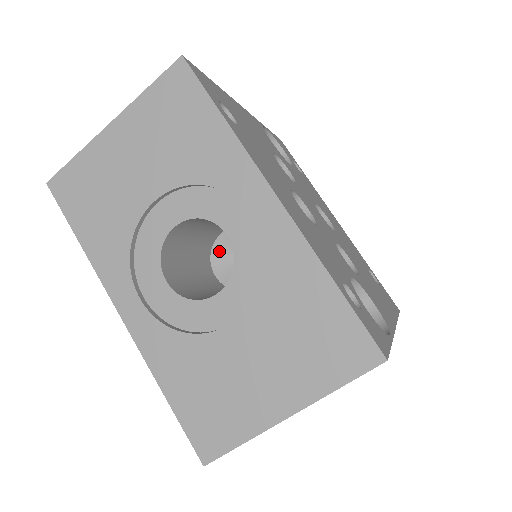
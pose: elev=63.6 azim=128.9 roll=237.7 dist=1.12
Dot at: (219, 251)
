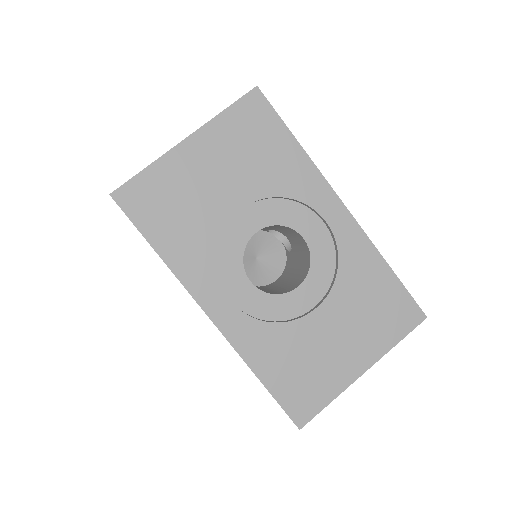
Dot at: occluded
